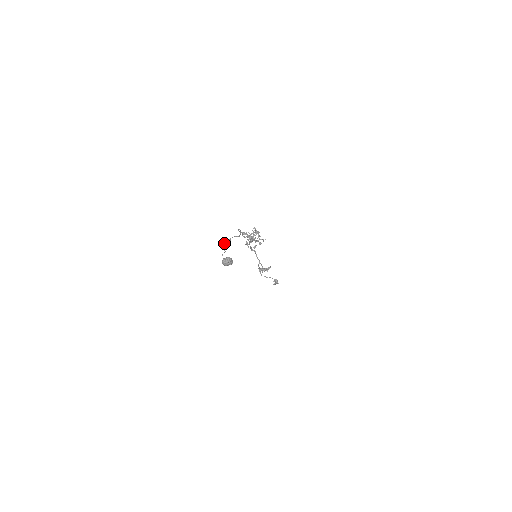
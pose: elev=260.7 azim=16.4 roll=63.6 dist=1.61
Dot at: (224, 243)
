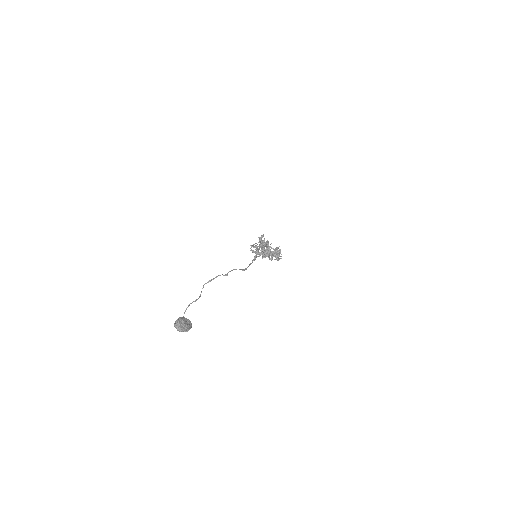
Dot at: (213, 279)
